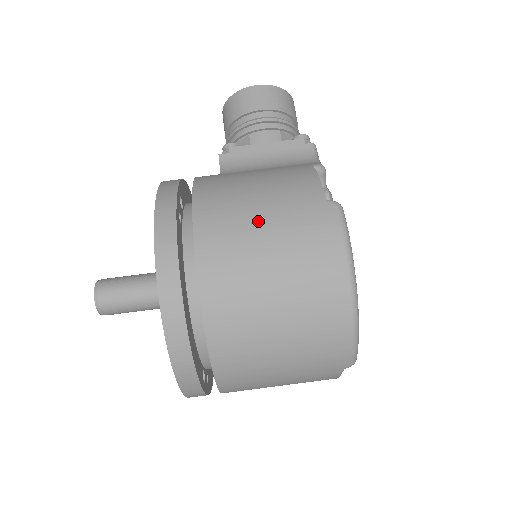
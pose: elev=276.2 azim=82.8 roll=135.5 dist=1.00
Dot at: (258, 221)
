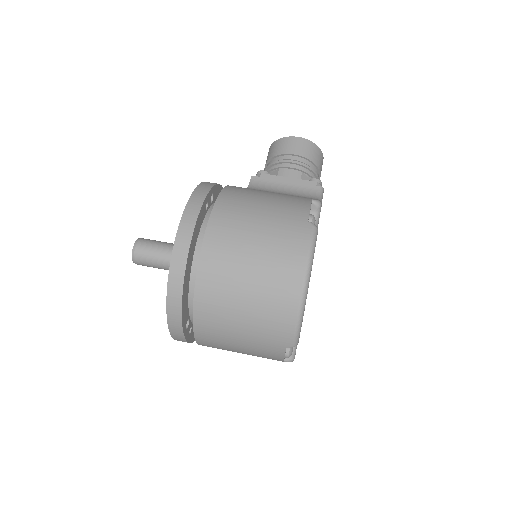
Dot at: (256, 221)
